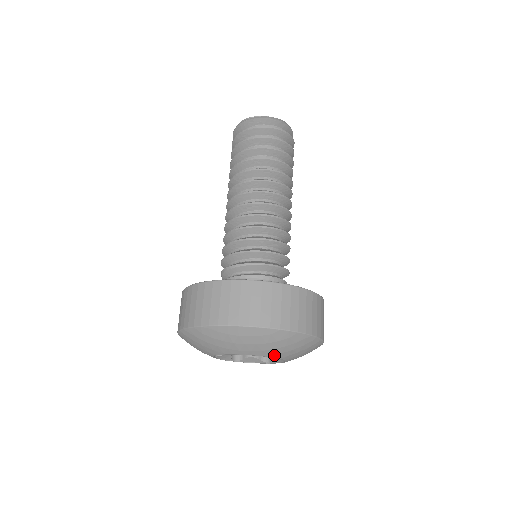
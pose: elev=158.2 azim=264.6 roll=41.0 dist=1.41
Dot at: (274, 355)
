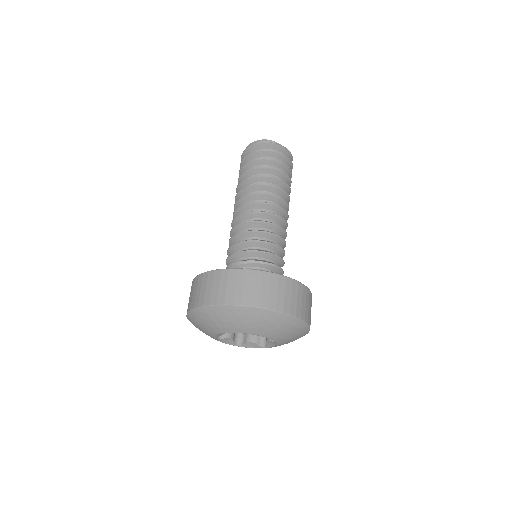
Dot at: (281, 343)
